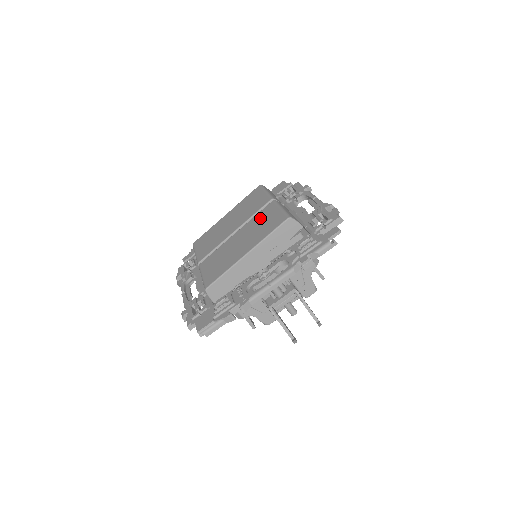
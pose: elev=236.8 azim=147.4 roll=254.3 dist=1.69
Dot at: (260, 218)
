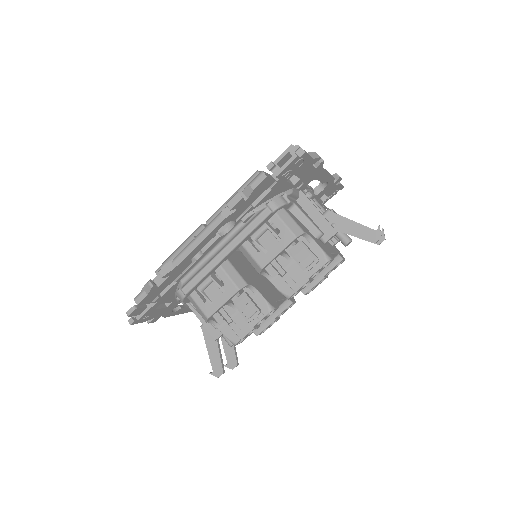
Dot at: occluded
